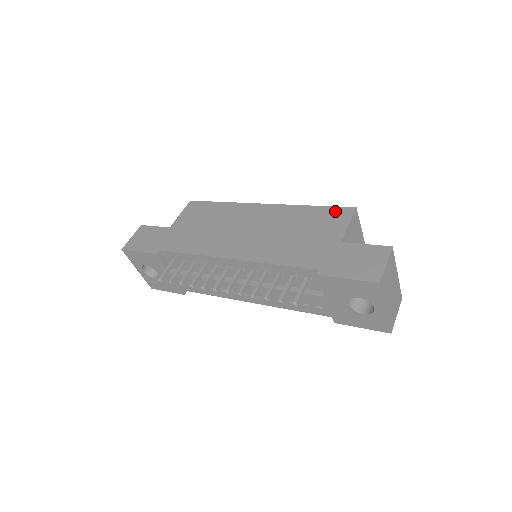
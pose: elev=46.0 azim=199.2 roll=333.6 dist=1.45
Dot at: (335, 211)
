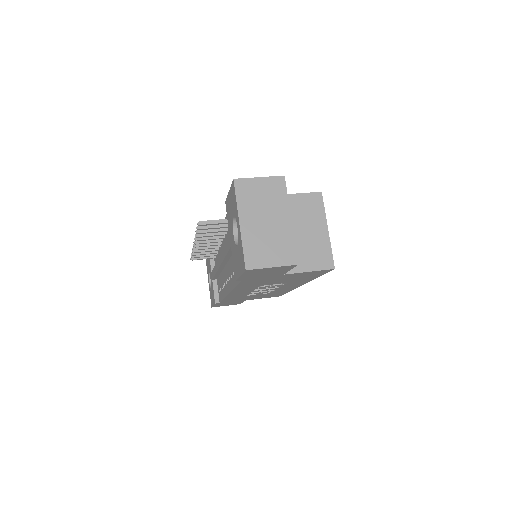
Dot at: occluded
